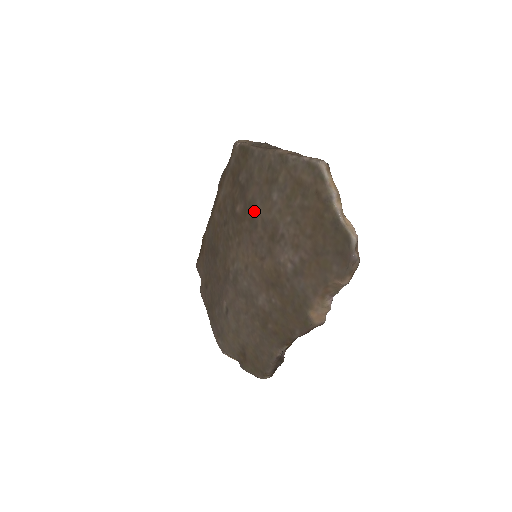
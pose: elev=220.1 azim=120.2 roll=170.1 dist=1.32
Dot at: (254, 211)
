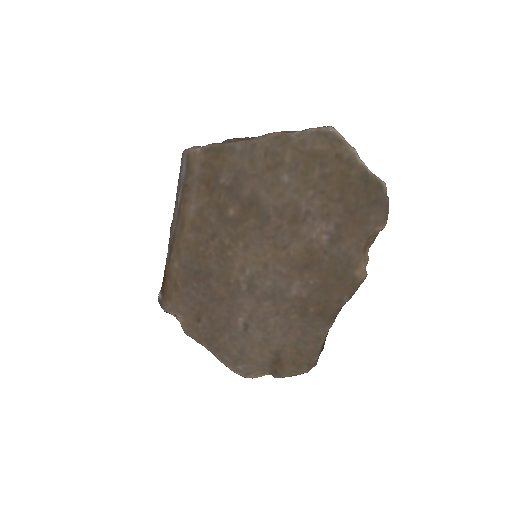
Dot at: (260, 204)
